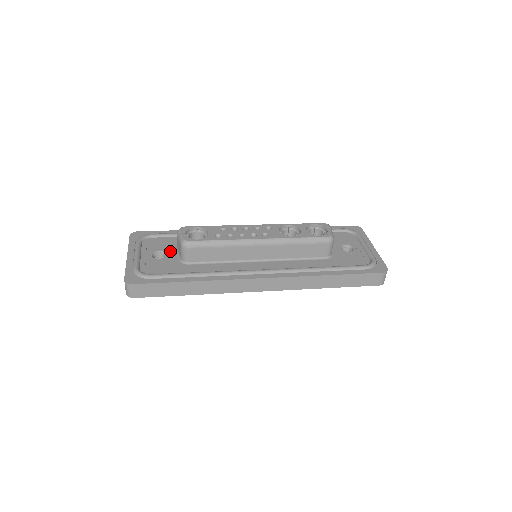
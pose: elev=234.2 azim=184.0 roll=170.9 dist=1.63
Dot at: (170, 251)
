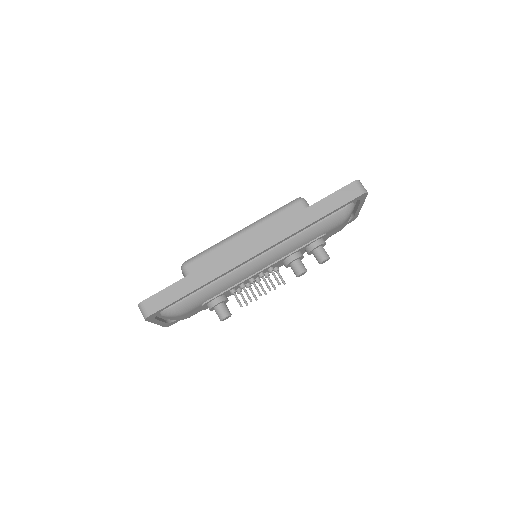
Dot at: occluded
